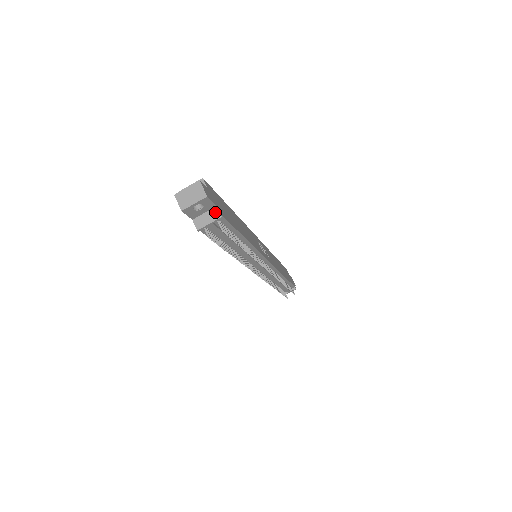
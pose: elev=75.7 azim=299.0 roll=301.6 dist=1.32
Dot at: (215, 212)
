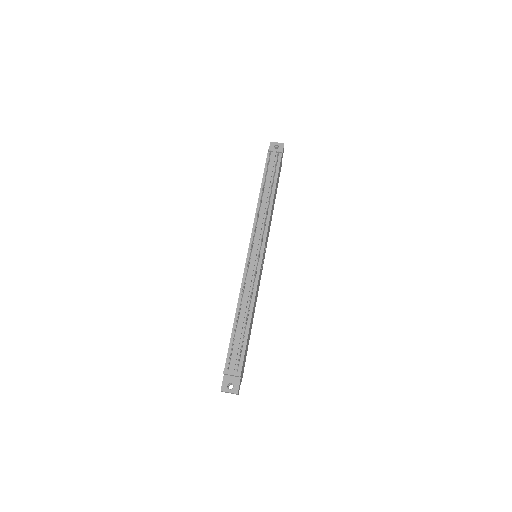
Dot at: (280, 153)
